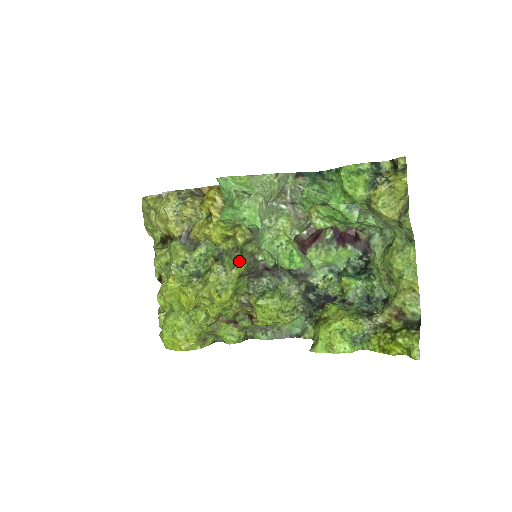
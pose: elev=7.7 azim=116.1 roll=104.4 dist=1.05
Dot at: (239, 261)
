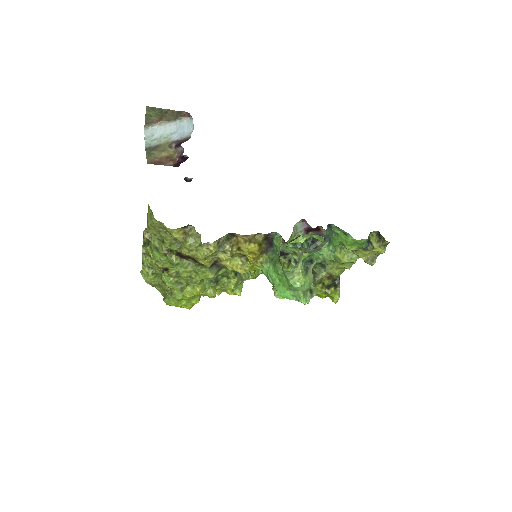
Dot at: (253, 274)
